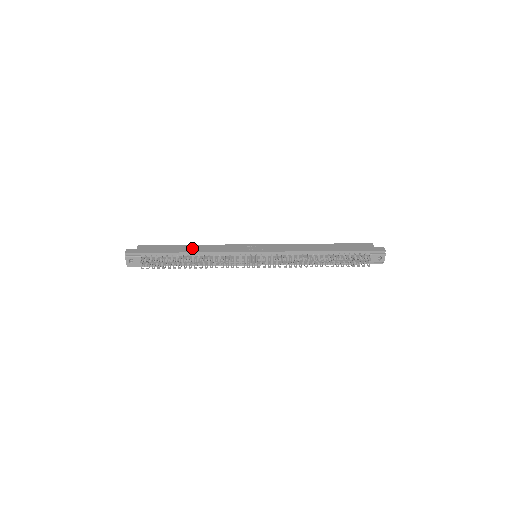
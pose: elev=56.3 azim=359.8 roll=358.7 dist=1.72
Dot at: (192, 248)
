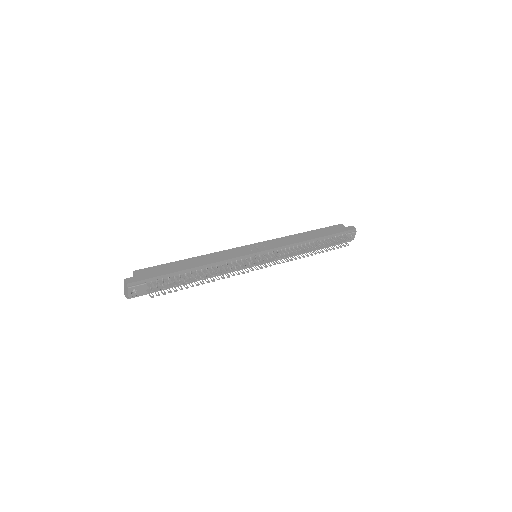
Dot at: (196, 261)
